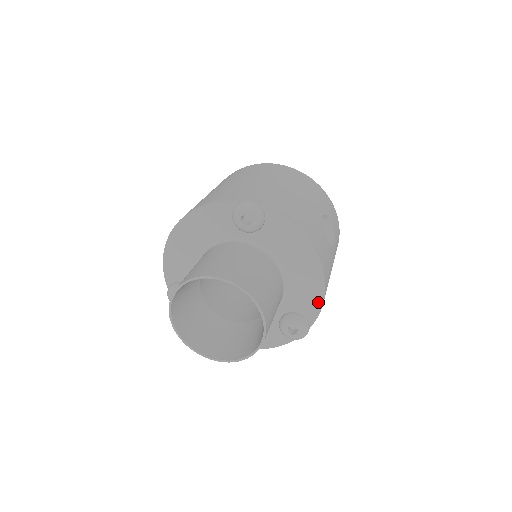
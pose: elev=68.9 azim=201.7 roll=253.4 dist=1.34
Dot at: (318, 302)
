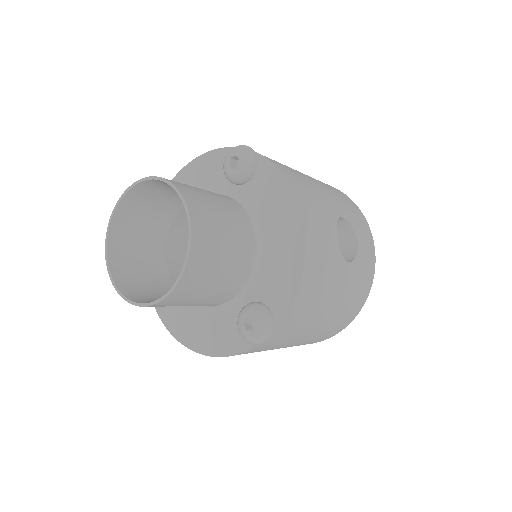
Dot at: (291, 289)
